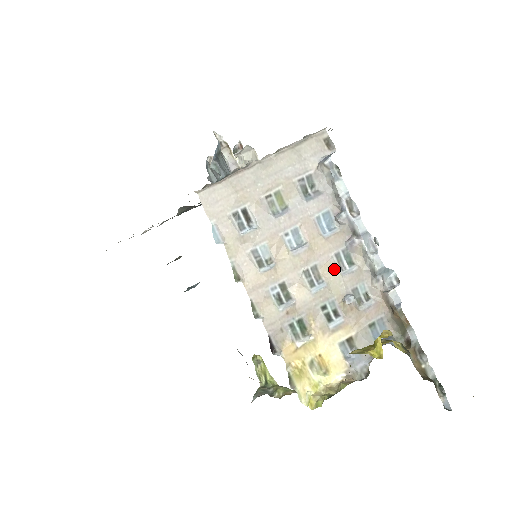
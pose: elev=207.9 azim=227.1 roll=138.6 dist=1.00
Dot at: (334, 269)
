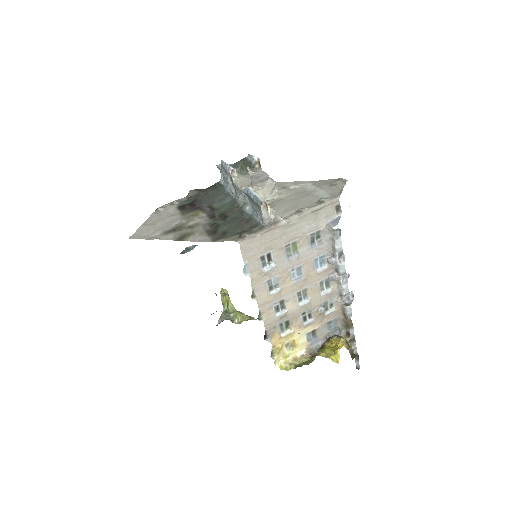
Dot at: (317, 291)
